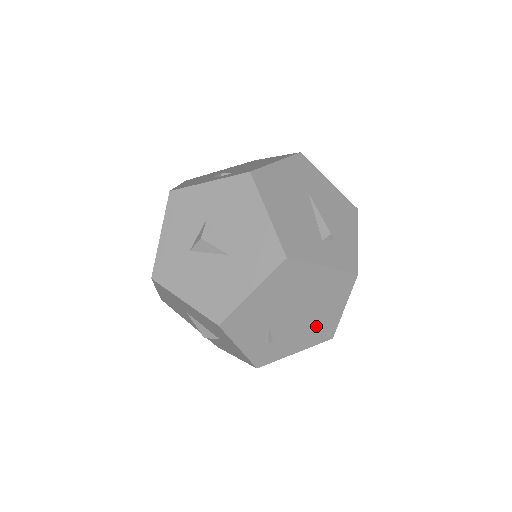
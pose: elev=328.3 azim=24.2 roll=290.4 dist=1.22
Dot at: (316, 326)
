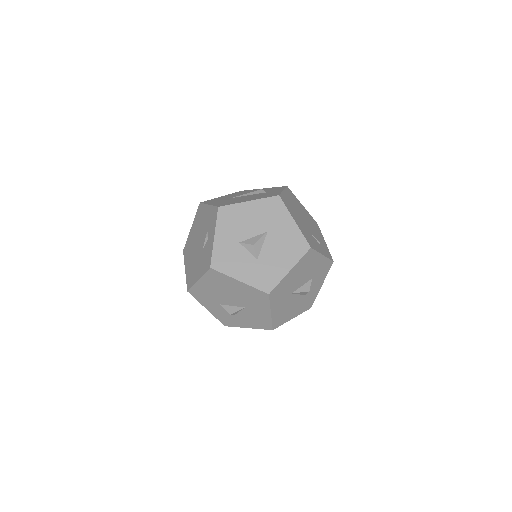
Dot at: (311, 222)
